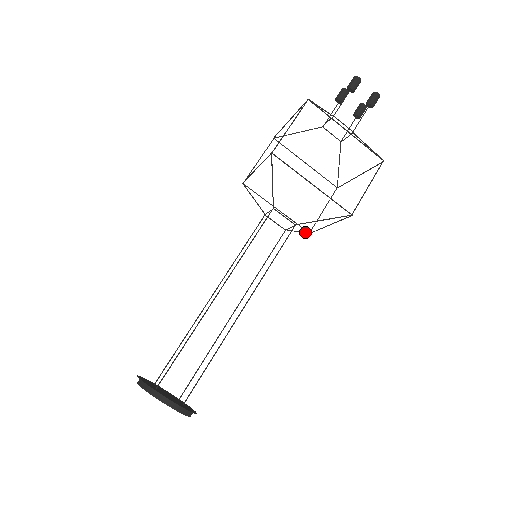
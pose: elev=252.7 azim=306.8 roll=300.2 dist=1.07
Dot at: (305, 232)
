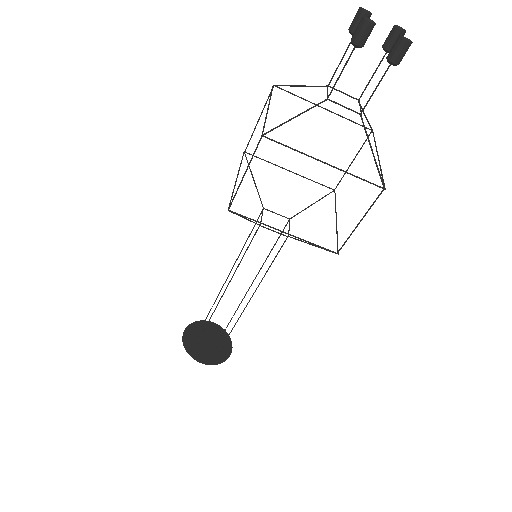
Dot at: (325, 195)
